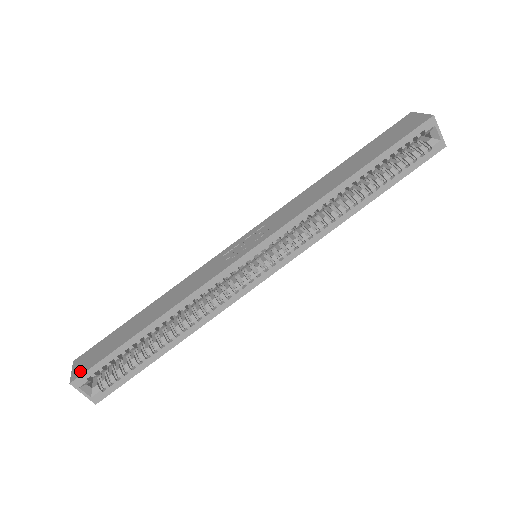
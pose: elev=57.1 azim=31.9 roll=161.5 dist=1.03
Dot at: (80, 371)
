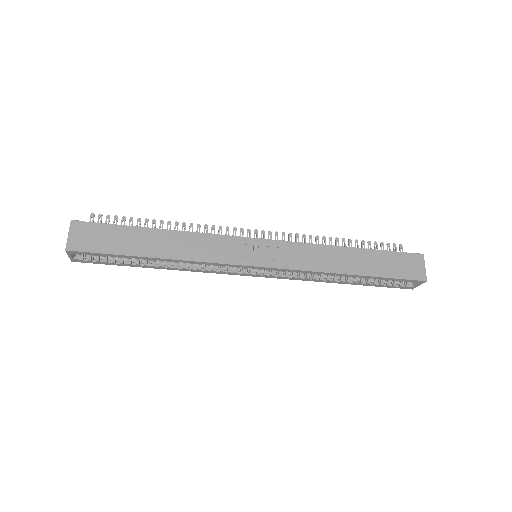
Dot at: (78, 245)
